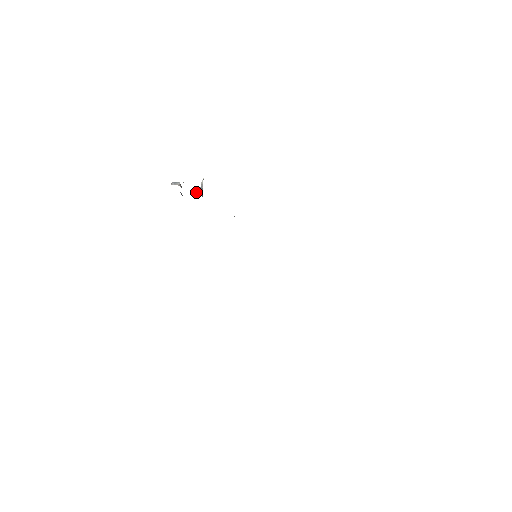
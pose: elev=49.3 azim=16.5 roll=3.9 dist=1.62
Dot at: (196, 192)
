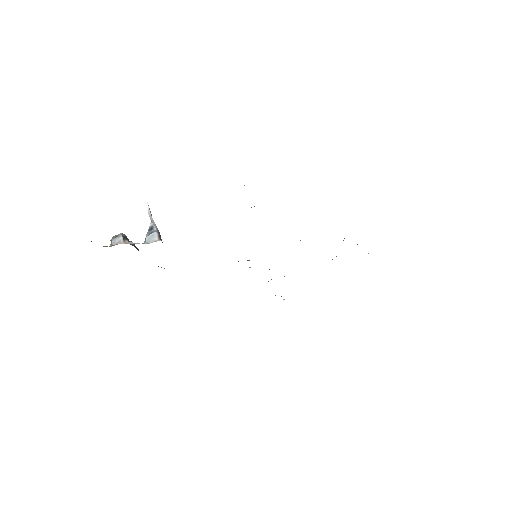
Dot at: (150, 240)
